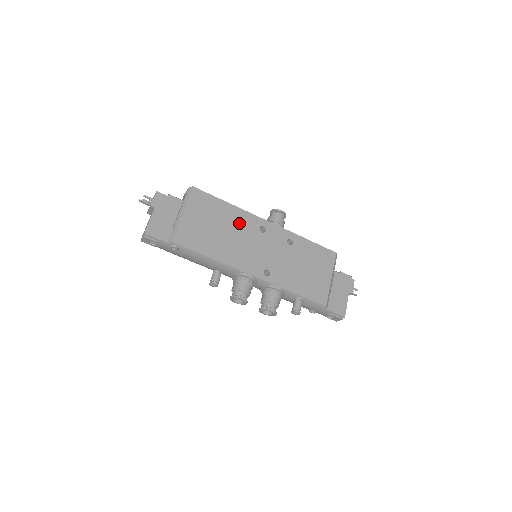
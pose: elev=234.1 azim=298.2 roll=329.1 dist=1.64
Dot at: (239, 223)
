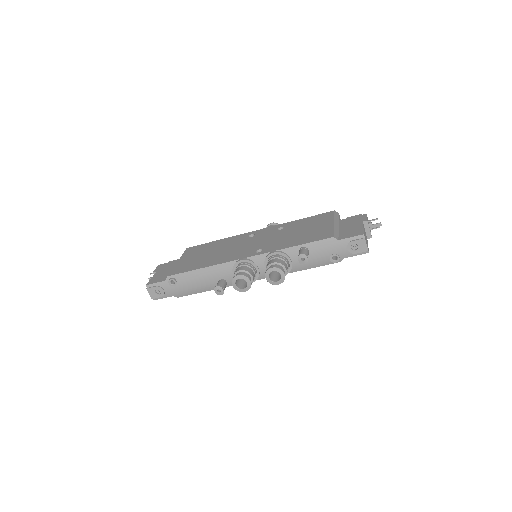
Dot at: (228, 243)
